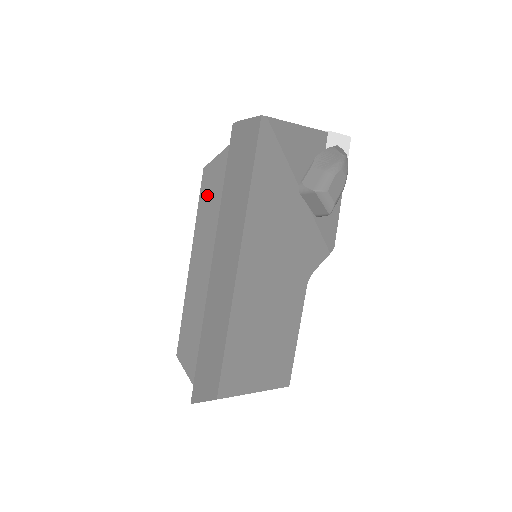
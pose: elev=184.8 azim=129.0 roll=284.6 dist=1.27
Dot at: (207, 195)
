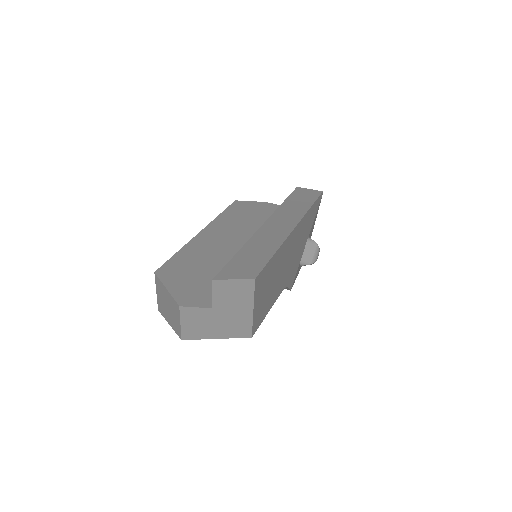
Dot at: (234, 211)
